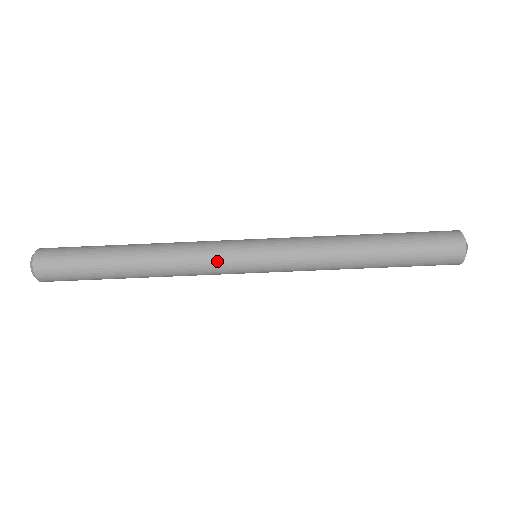
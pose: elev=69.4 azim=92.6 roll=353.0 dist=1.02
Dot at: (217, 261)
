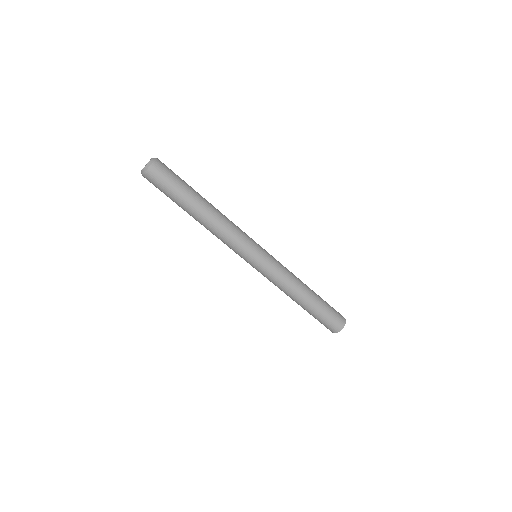
Dot at: (238, 247)
